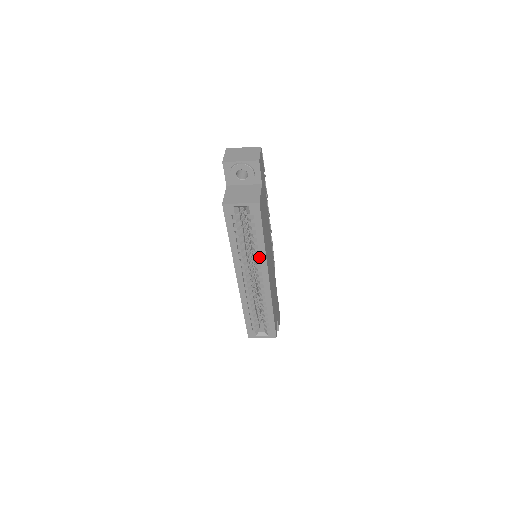
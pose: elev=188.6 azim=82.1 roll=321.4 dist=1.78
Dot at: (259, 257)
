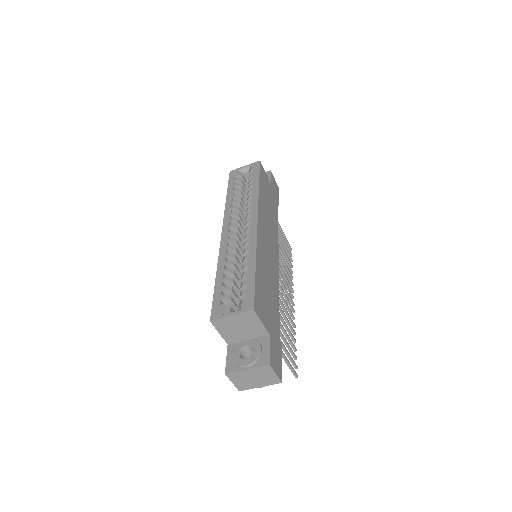
Dot at: (251, 201)
